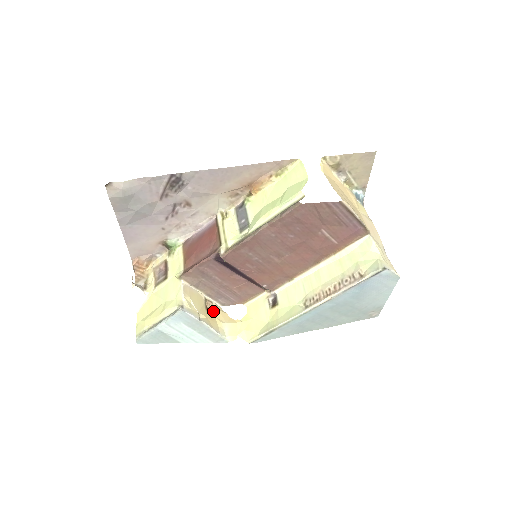
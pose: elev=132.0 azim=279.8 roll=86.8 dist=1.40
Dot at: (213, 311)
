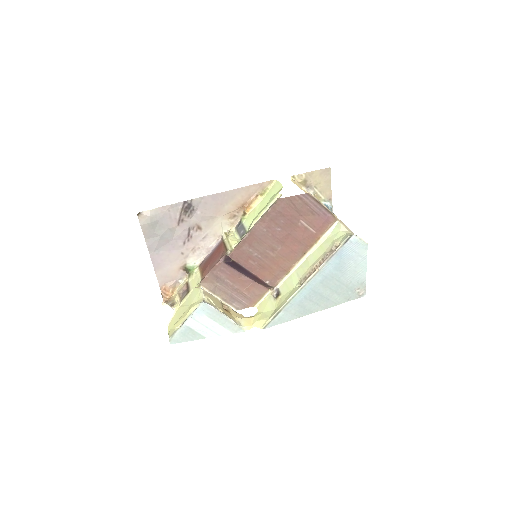
Dot at: (229, 311)
